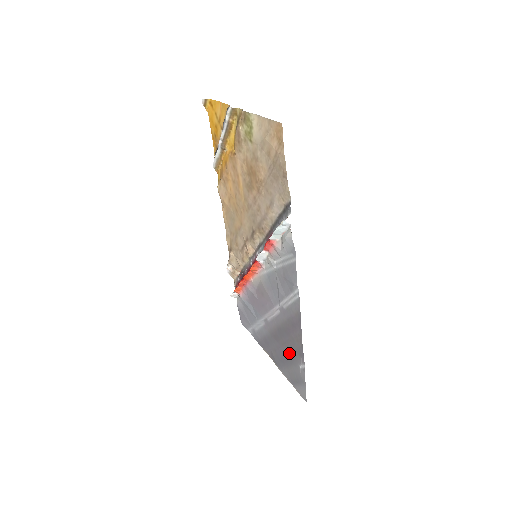
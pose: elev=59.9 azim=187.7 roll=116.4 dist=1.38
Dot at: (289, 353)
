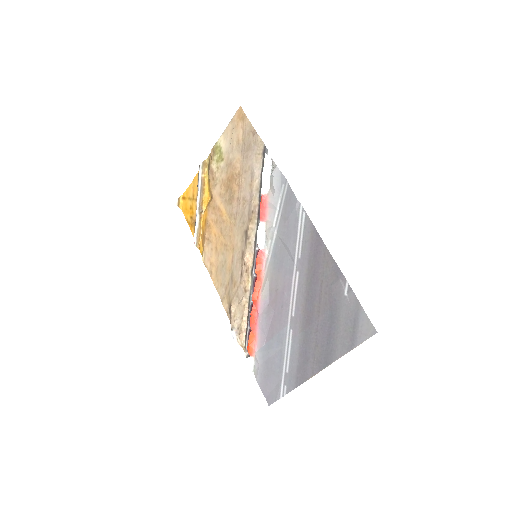
Dot at: (328, 305)
